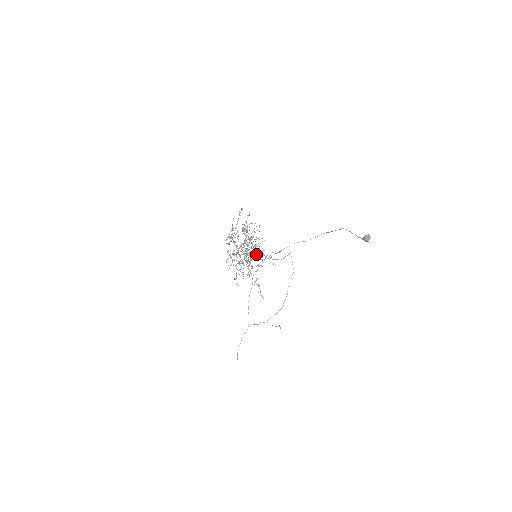
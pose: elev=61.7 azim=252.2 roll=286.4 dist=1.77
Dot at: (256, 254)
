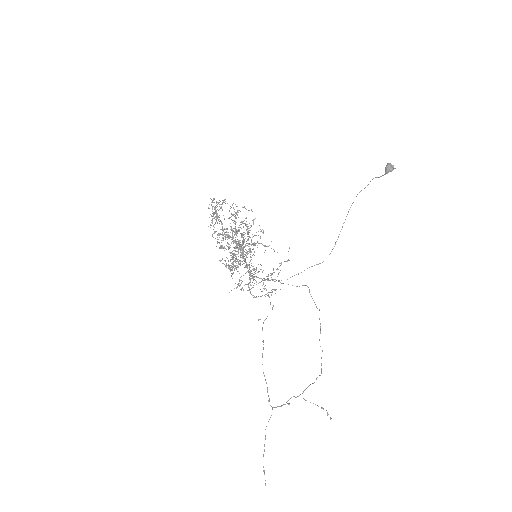
Dot at: occluded
